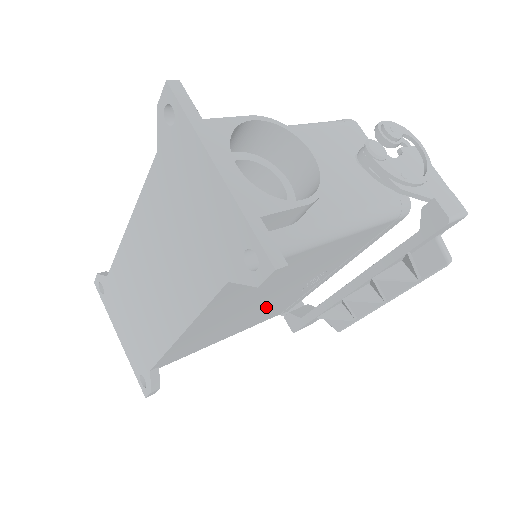
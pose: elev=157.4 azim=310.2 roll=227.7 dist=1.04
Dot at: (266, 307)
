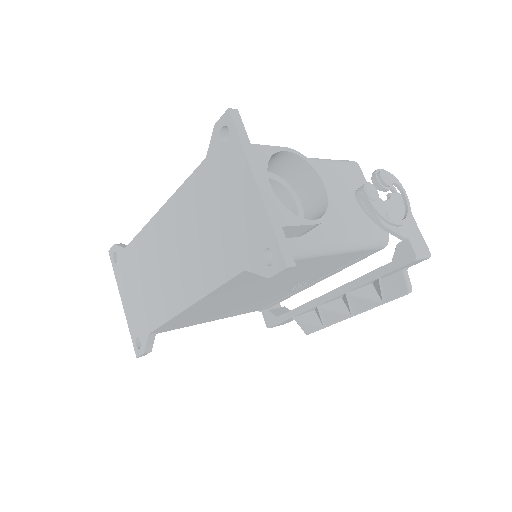
Dot at: (255, 300)
